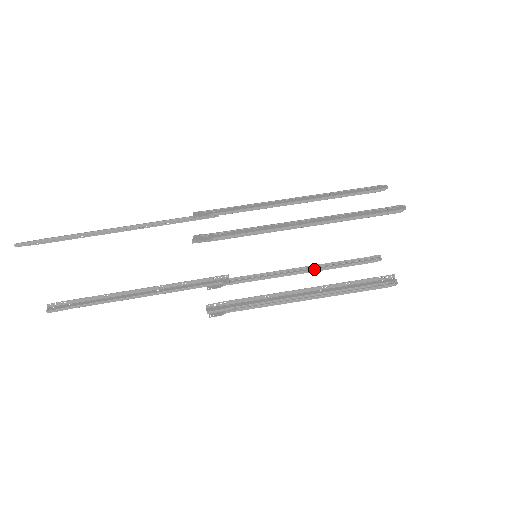
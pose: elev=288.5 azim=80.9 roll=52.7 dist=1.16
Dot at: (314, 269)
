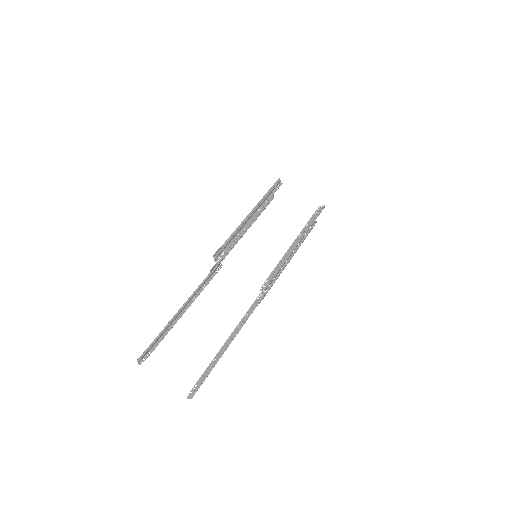
Dot at: (295, 250)
